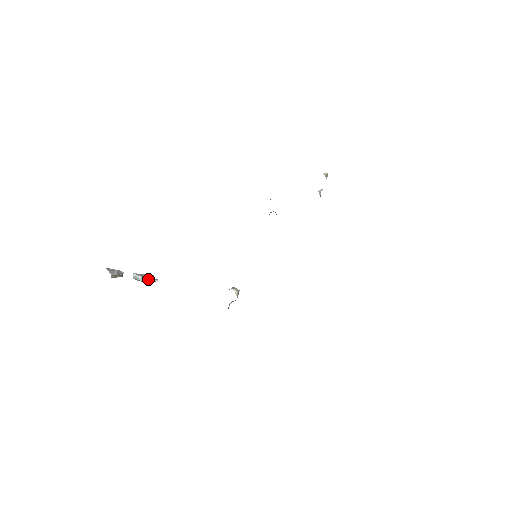
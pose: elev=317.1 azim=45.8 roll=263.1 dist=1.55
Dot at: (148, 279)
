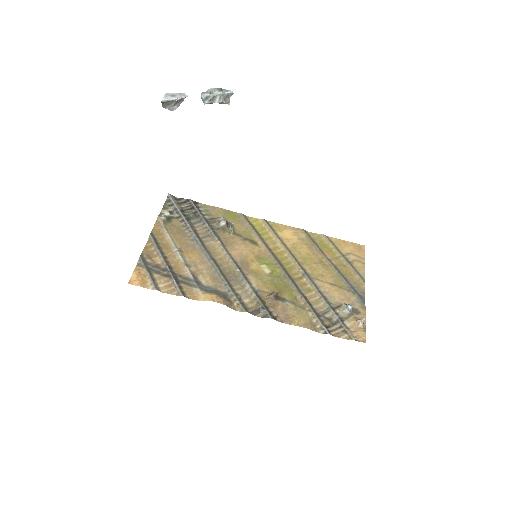
Dot at: occluded
